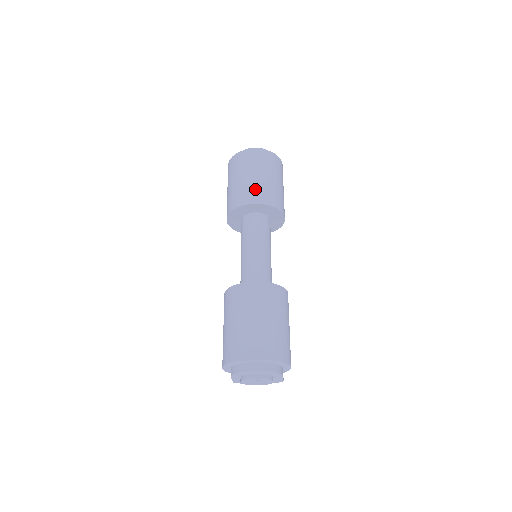
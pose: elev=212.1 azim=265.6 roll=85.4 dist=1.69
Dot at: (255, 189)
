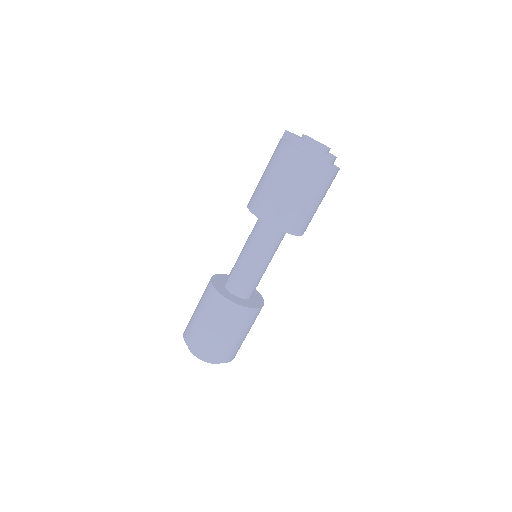
Dot at: (300, 218)
